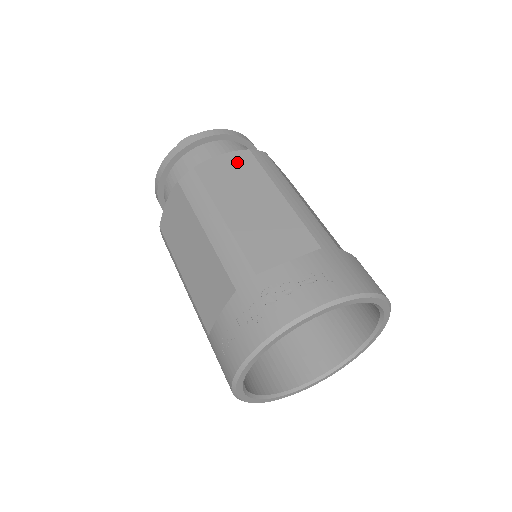
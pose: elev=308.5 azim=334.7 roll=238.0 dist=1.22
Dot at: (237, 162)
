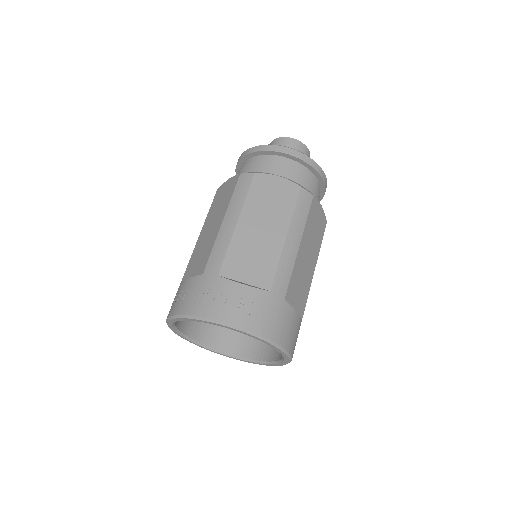
Dot at: (284, 190)
